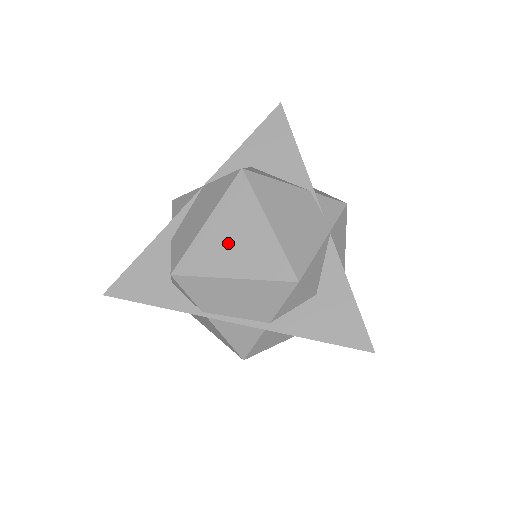
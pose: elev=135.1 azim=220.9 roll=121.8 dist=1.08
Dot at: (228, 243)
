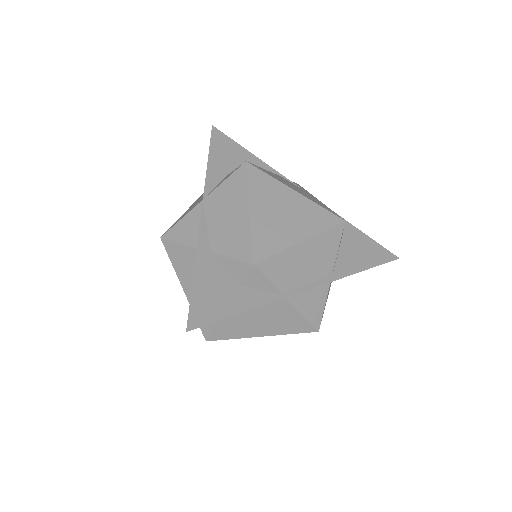
Dot at: (279, 217)
